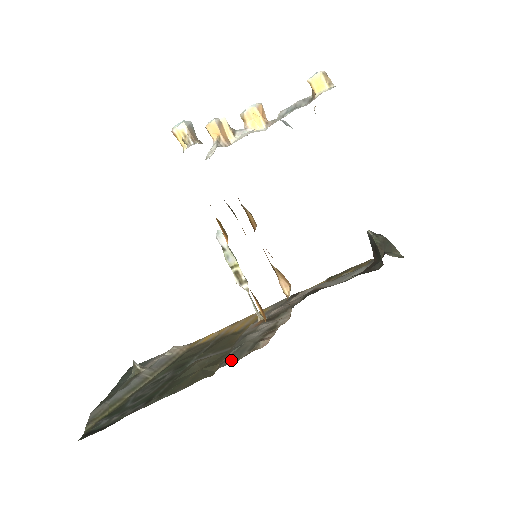
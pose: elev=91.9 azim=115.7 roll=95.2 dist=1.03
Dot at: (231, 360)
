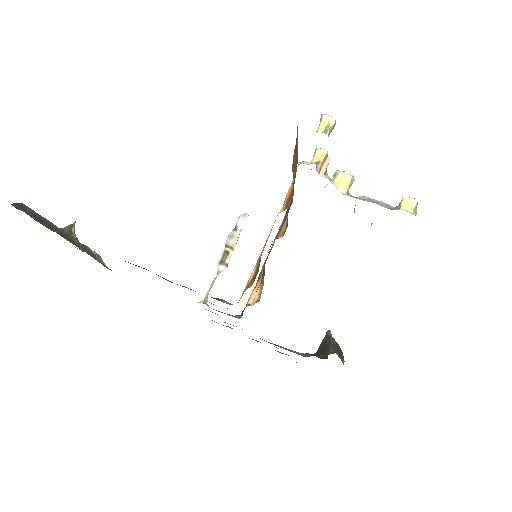
Dot at: occluded
